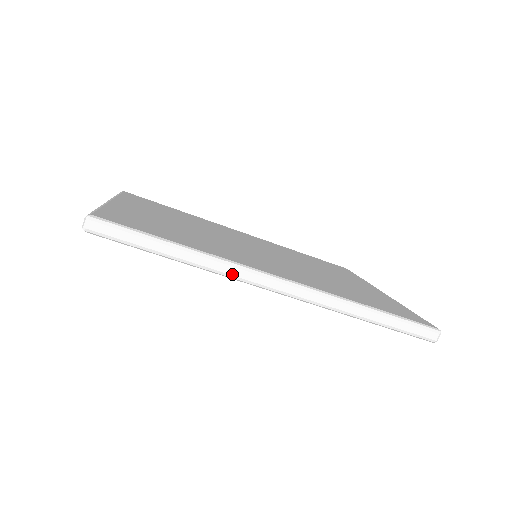
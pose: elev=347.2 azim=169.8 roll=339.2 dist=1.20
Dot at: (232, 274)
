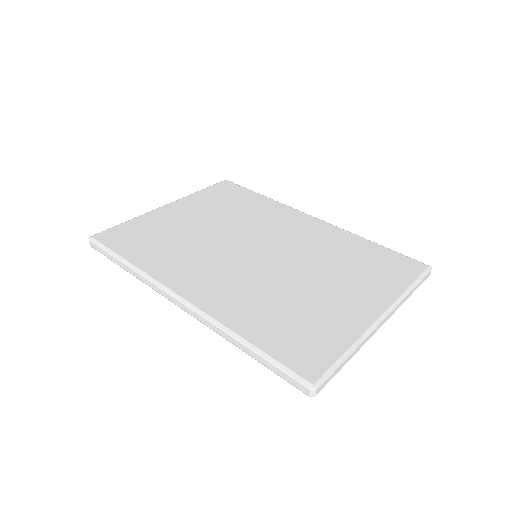
Dot at: (152, 287)
